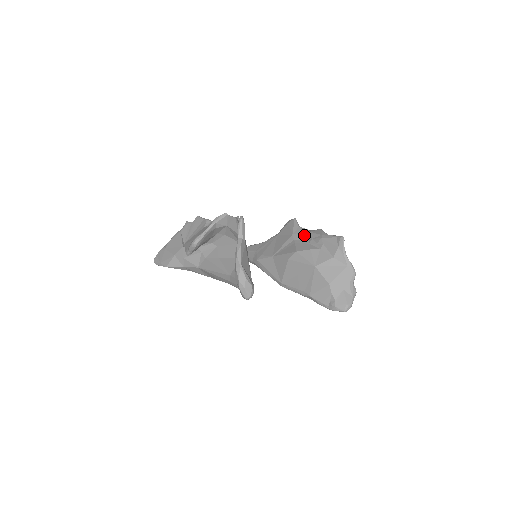
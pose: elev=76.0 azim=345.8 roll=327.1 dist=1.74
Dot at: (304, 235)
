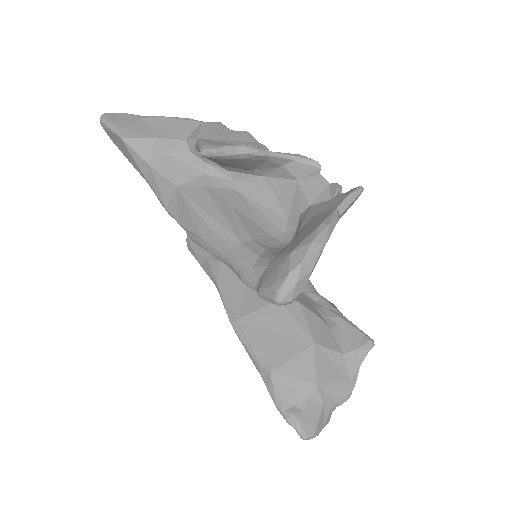
Dot at: (312, 292)
